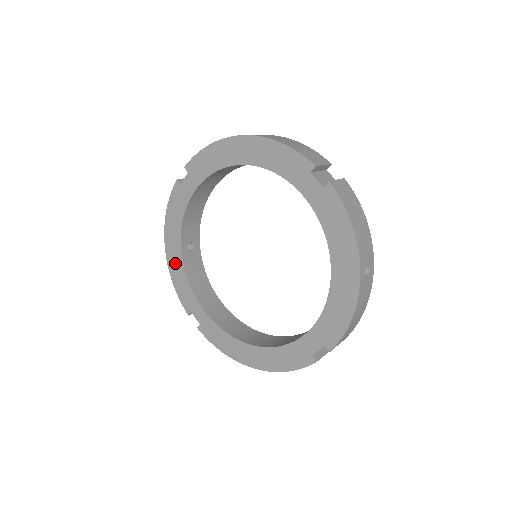
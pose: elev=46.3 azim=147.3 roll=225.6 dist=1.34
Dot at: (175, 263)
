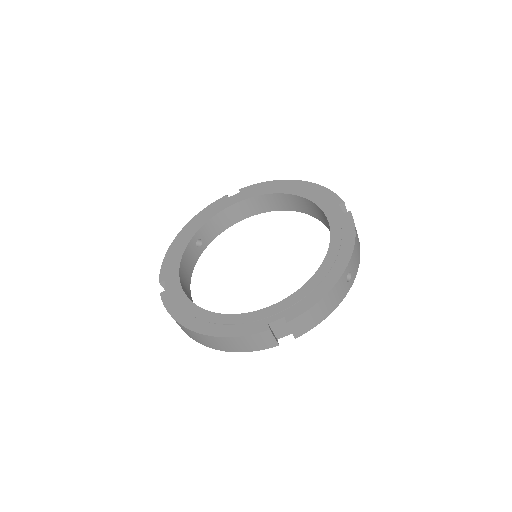
Dot at: (180, 243)
